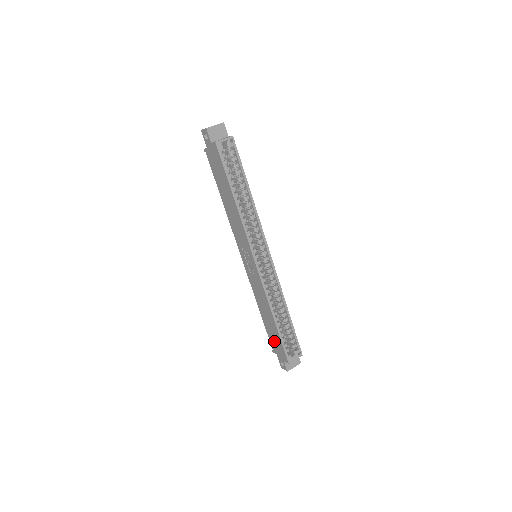
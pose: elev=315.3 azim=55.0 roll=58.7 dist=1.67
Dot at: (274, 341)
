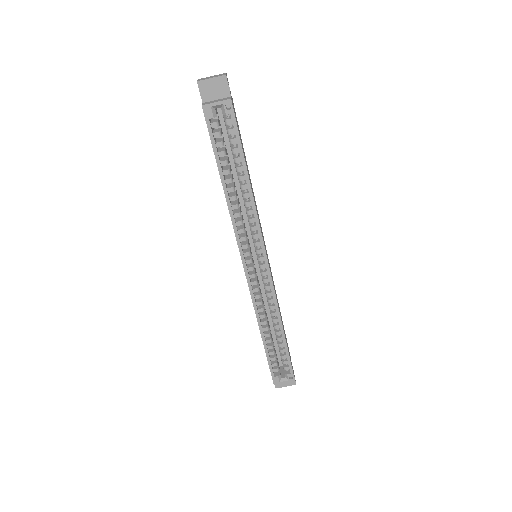
Dot at: occluded
